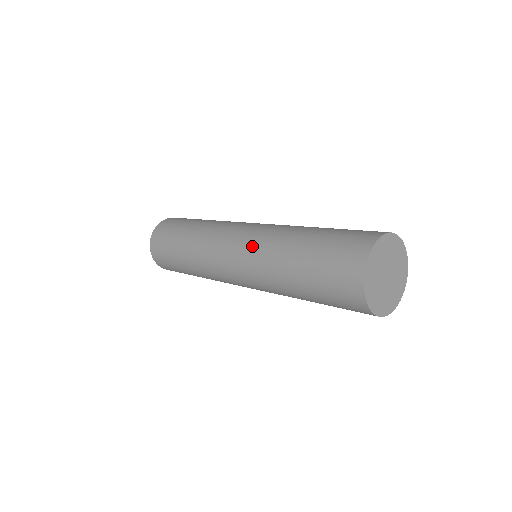
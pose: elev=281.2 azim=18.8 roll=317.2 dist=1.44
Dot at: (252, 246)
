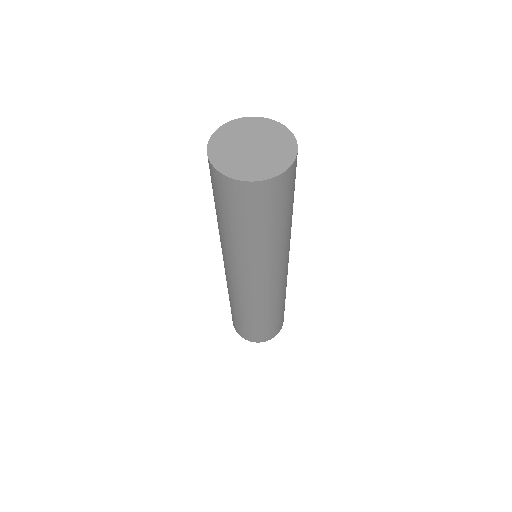
Dot at: occluded
